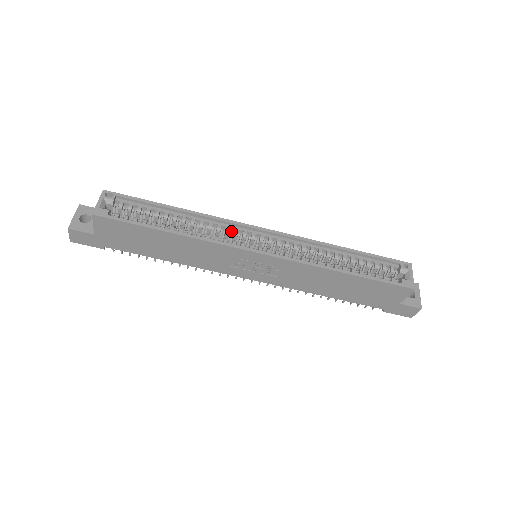
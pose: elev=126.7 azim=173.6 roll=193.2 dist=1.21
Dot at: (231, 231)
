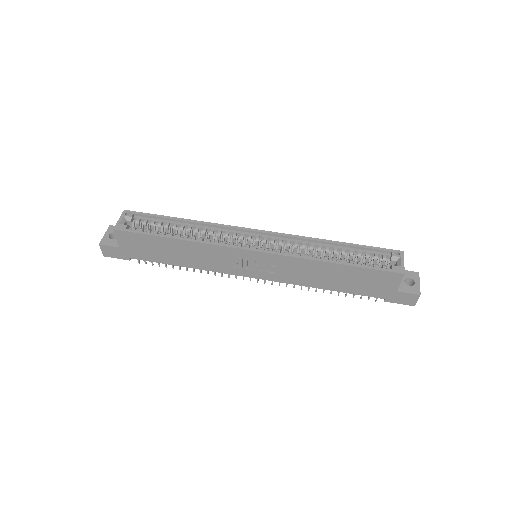
Dot at: (230, 235)
